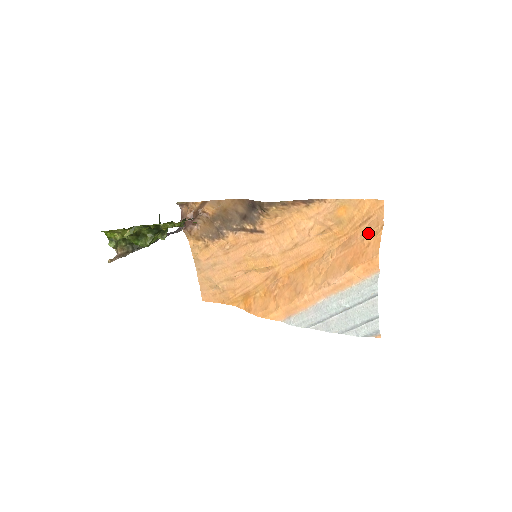
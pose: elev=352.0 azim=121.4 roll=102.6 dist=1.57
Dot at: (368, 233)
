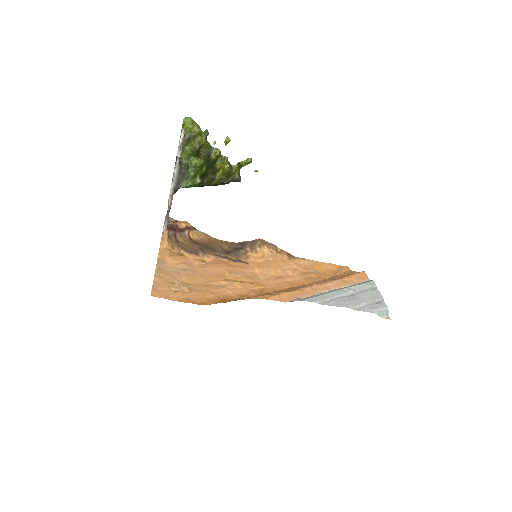
Dot at: (345, 273)
